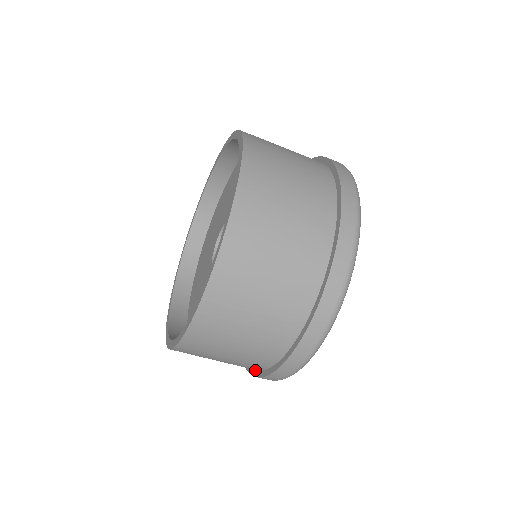
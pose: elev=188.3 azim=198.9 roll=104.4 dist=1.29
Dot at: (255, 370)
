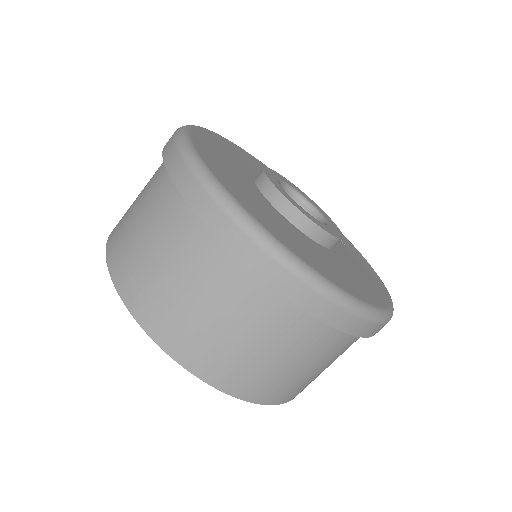
Dot at: occluded
